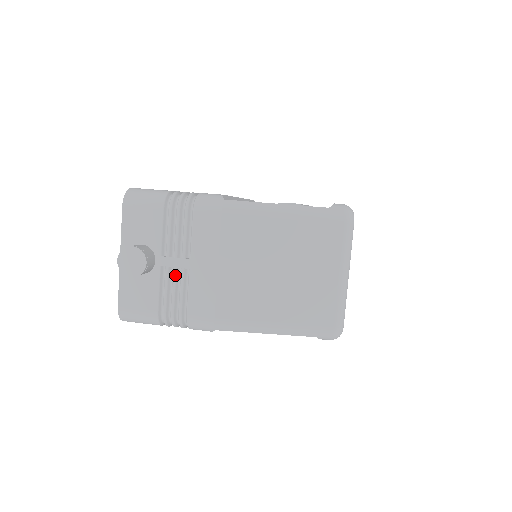
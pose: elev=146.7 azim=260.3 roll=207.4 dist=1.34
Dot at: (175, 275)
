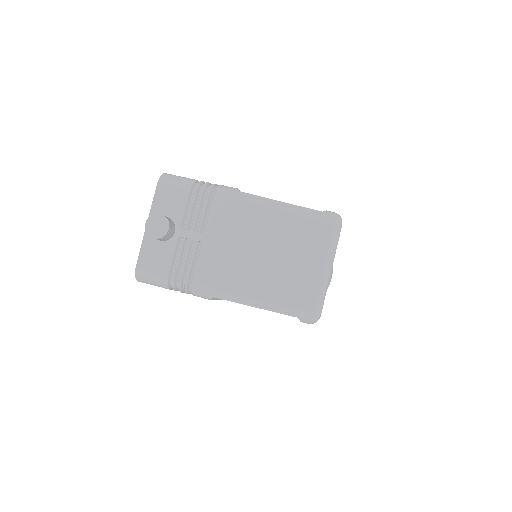
Dot at: (189, 245)
